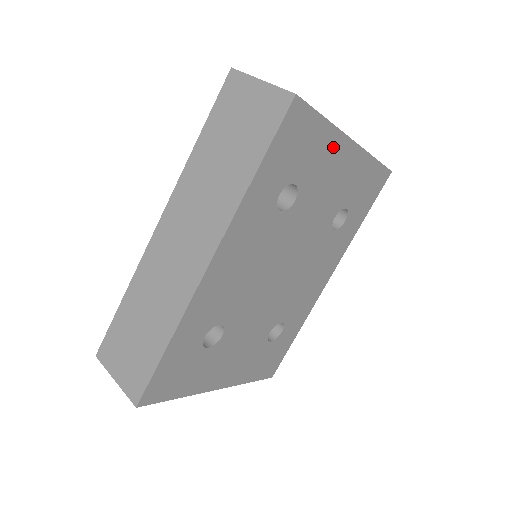
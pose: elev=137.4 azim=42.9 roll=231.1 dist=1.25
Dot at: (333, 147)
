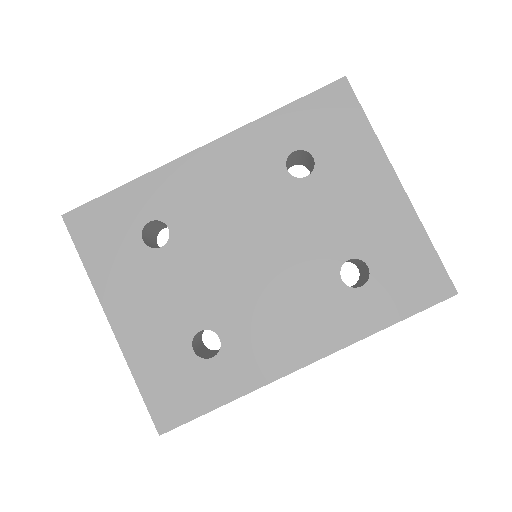
Dot at: (371, 163)
